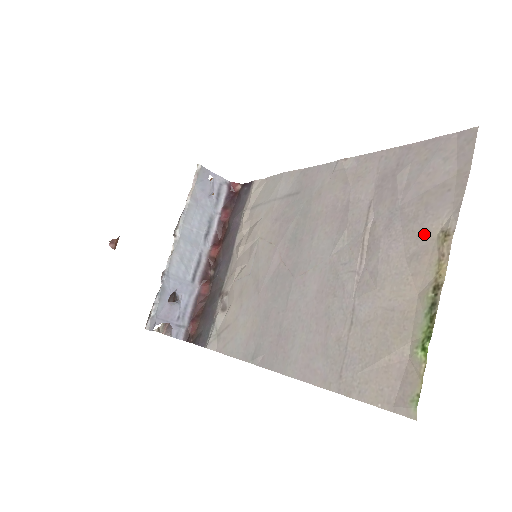
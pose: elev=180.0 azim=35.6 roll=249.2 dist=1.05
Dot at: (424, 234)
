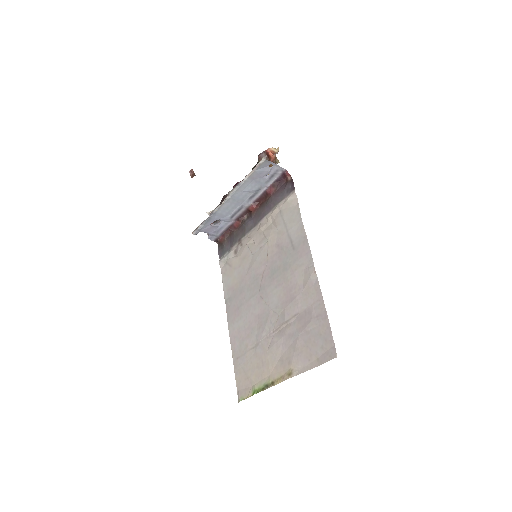
Dot at: (290, 361)
